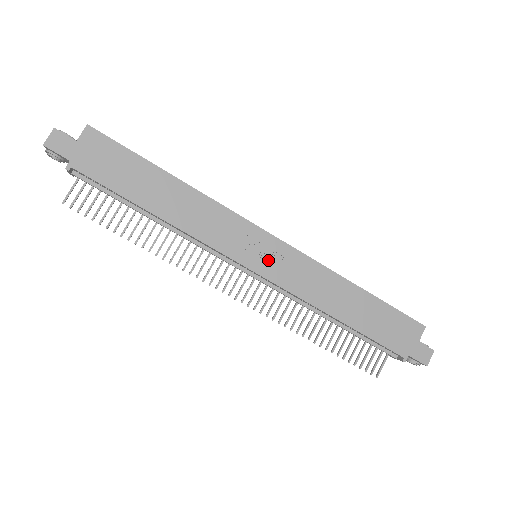
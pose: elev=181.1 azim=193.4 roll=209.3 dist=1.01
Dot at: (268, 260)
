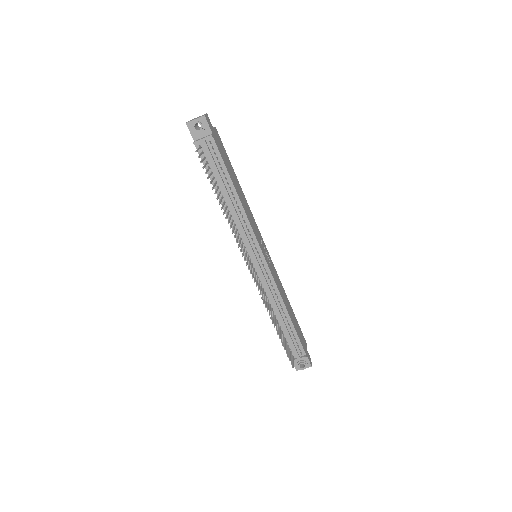
Dot at: (267, 258)
